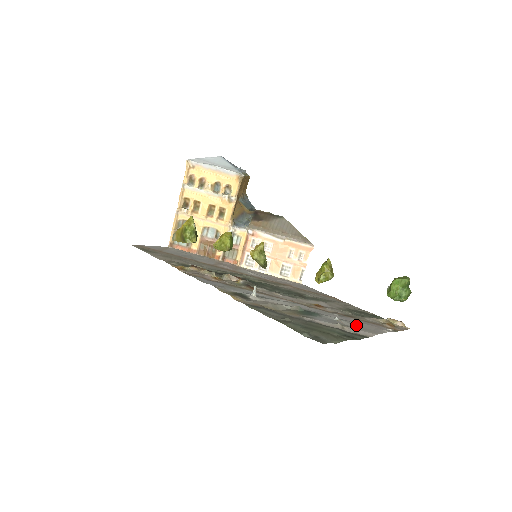
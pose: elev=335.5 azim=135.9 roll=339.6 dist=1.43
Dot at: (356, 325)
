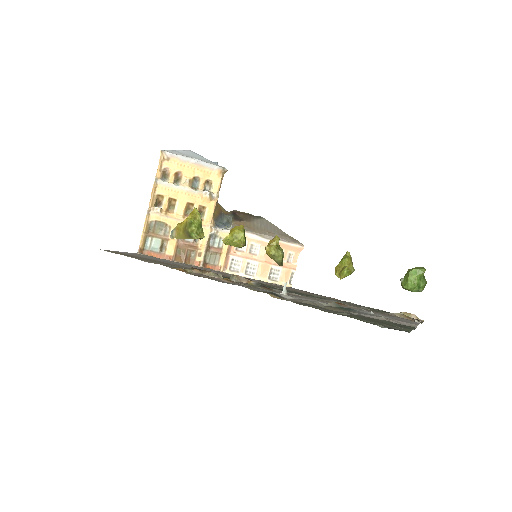
Dot at: (392, 318)
